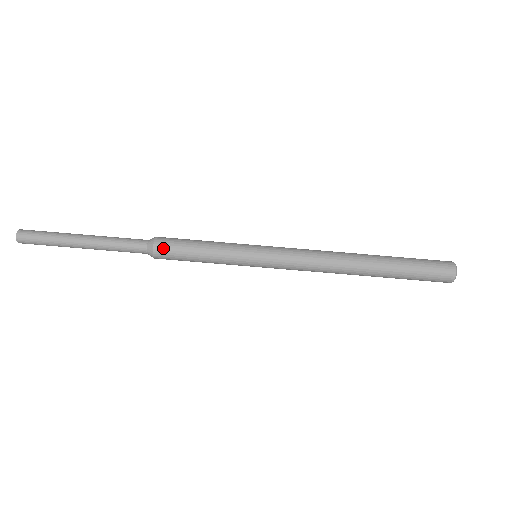
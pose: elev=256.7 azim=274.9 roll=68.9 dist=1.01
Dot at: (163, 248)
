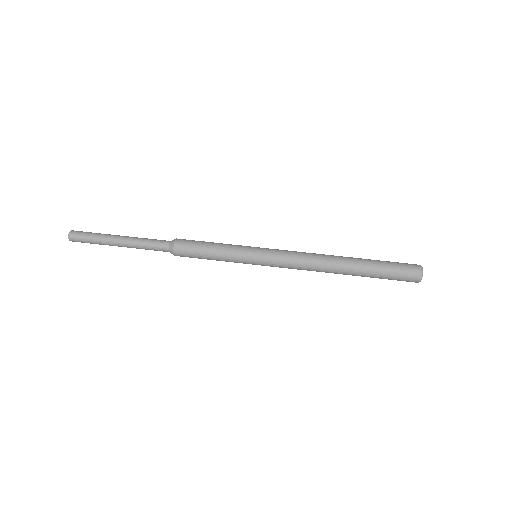
Dot at: (181, 247)
